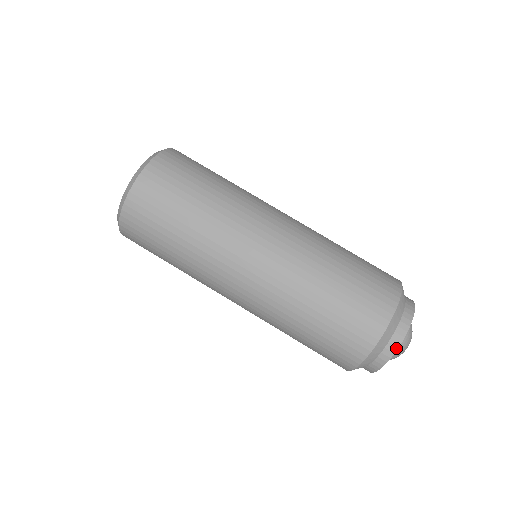
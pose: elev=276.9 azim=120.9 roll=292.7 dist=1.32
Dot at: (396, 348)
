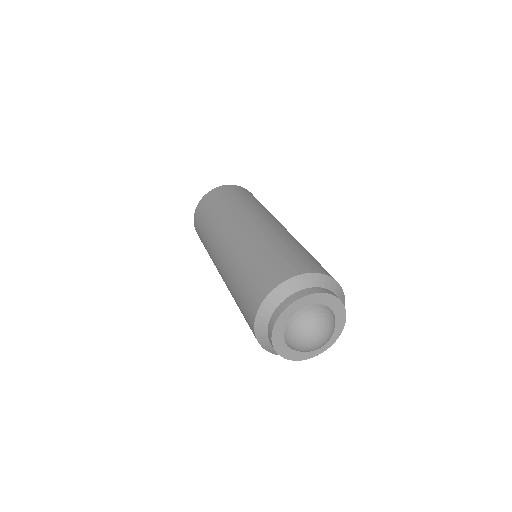
Dot at: (308, 294)
